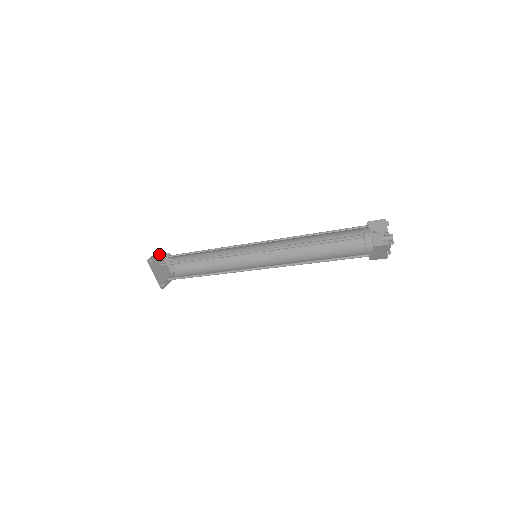
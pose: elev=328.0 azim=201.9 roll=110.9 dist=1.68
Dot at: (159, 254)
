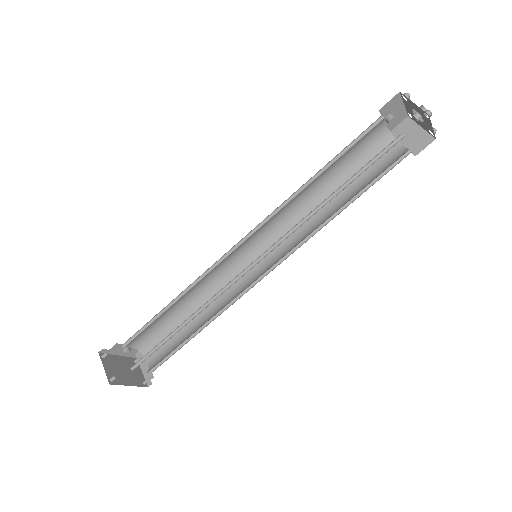
Dot at: (104, 358)
